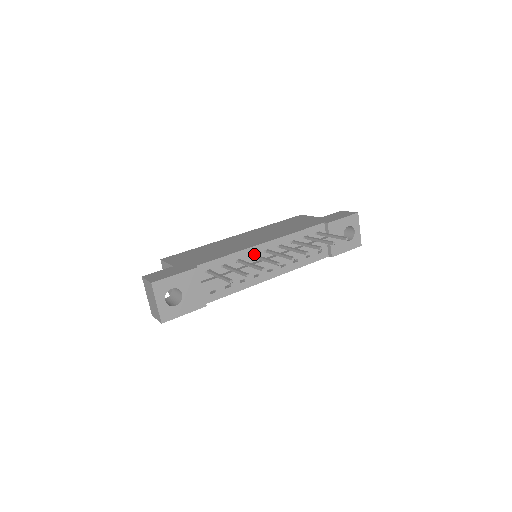
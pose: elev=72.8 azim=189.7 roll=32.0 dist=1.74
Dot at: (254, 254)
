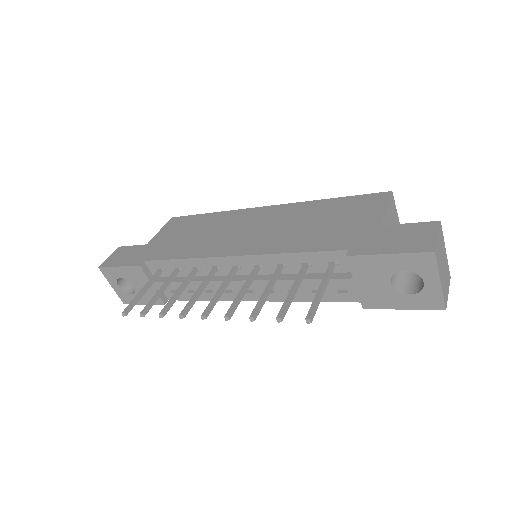
Dot at: (215, 267)
